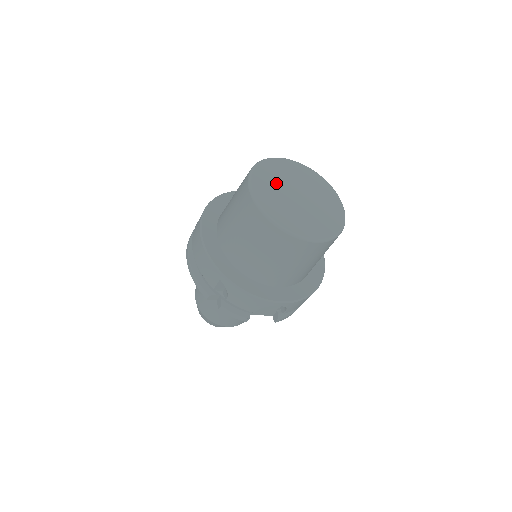
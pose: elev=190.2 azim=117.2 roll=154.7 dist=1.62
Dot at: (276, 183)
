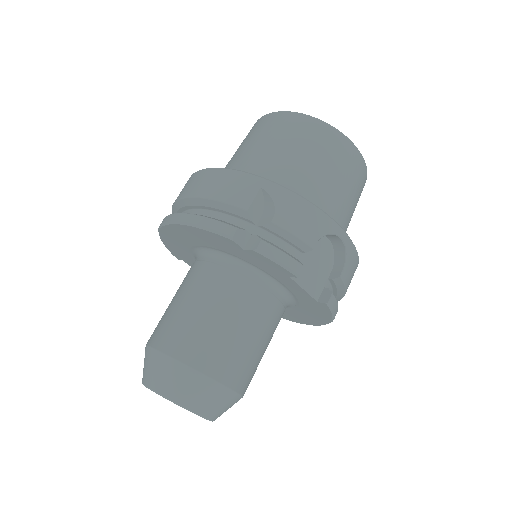
Dot at: occluded
